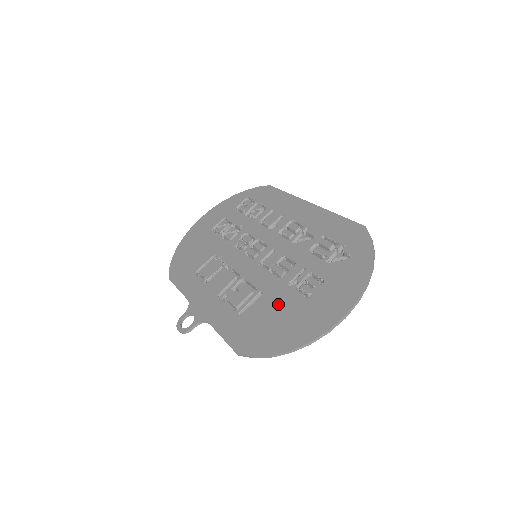
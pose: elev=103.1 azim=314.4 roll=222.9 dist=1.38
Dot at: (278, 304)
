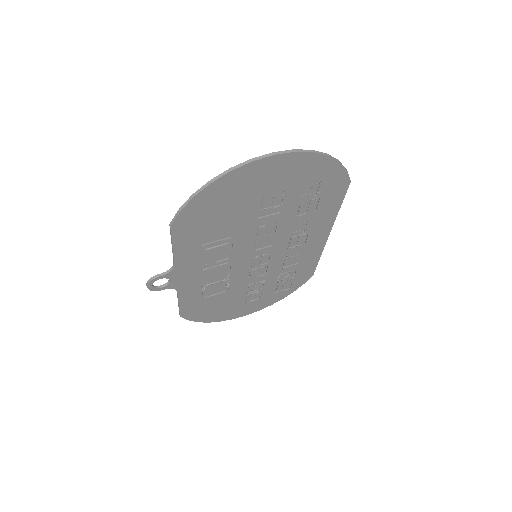
Dot at: (236, 213)
